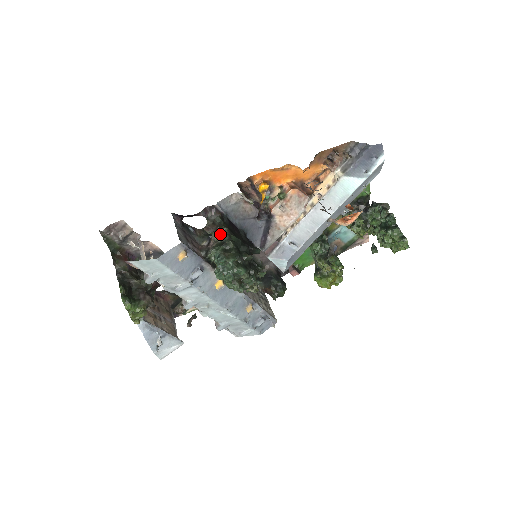
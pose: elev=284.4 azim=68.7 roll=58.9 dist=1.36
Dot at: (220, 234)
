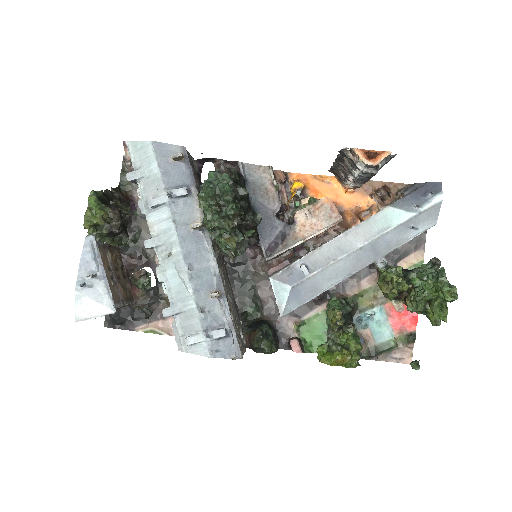
Dot at: occluded
